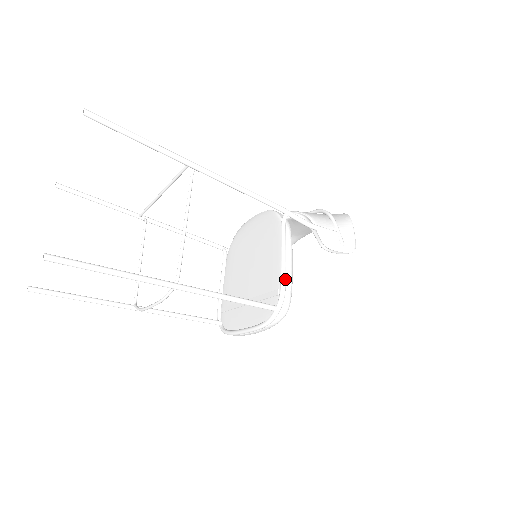
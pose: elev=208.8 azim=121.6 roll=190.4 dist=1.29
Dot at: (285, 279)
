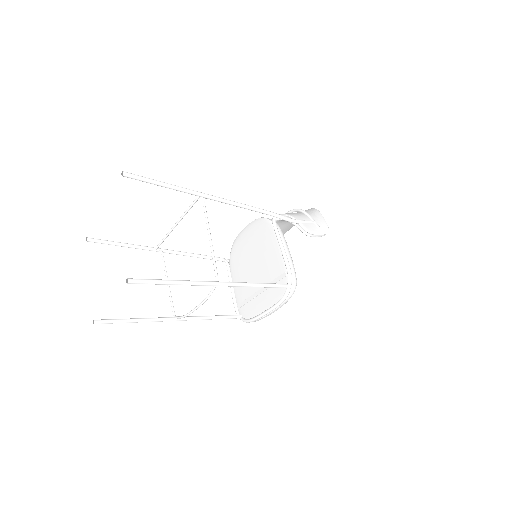
Dot at: (288, 263)
